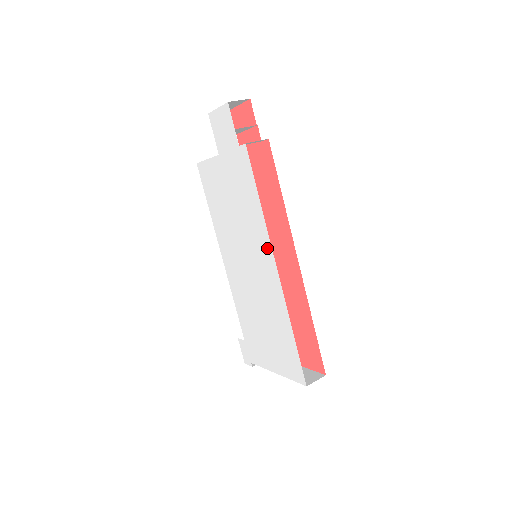
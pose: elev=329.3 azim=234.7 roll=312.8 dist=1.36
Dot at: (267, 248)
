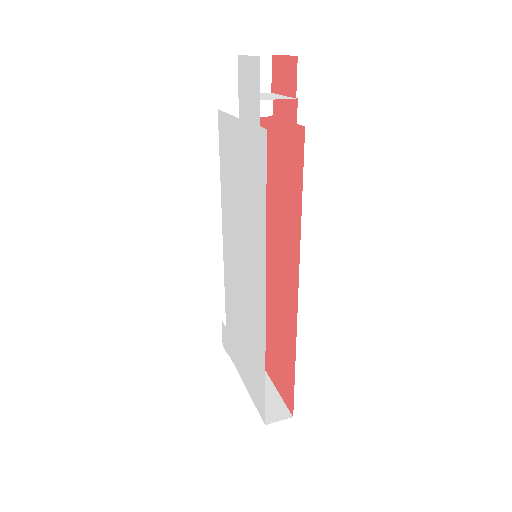
Dot at: (262, 268)
